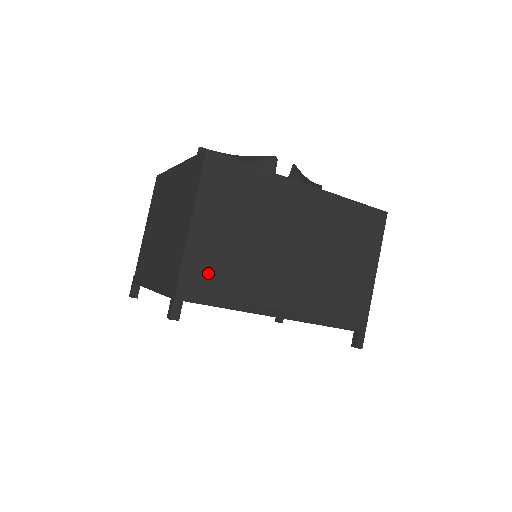
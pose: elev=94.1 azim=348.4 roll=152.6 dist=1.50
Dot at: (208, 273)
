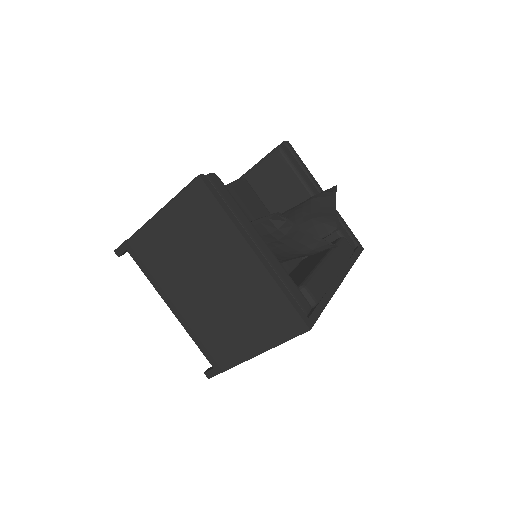
Dot at: occluded
